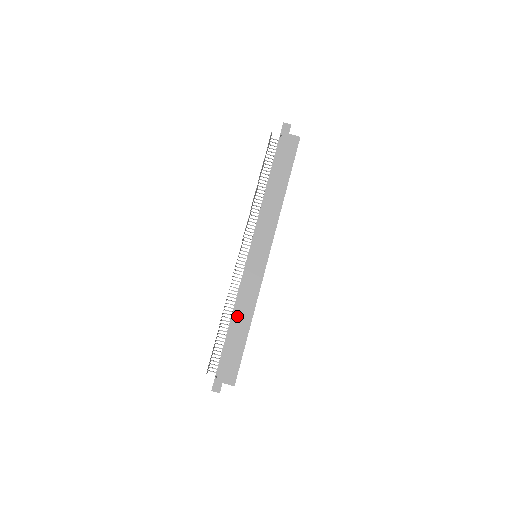
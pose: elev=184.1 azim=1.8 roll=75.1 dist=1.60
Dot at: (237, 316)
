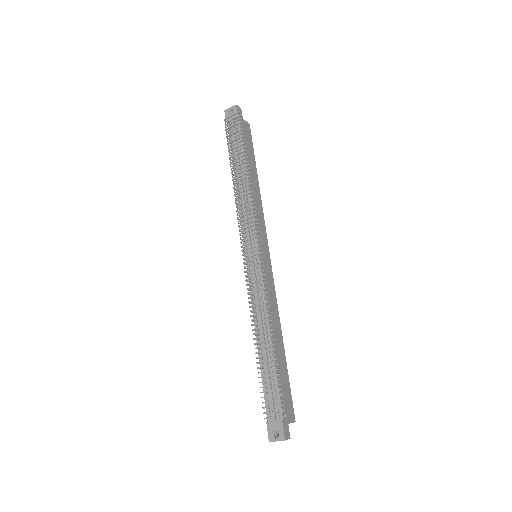
Dot at: (273, 331)
